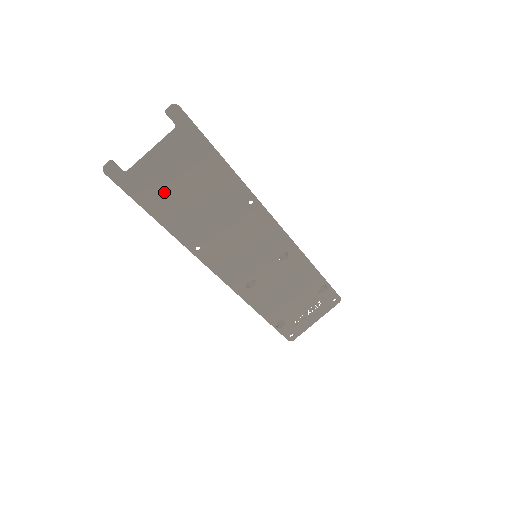
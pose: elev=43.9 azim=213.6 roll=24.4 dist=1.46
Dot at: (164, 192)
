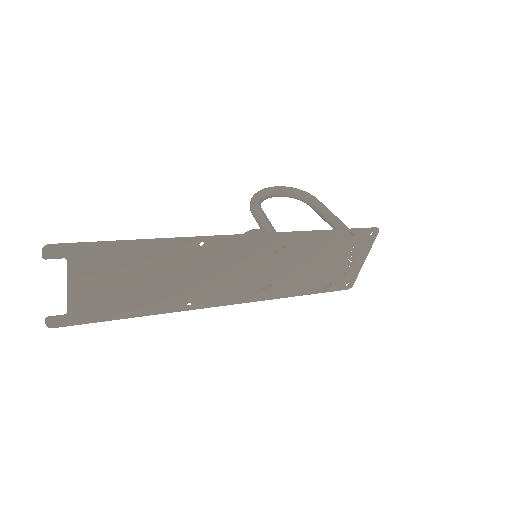
Dot at: (114, 300)
